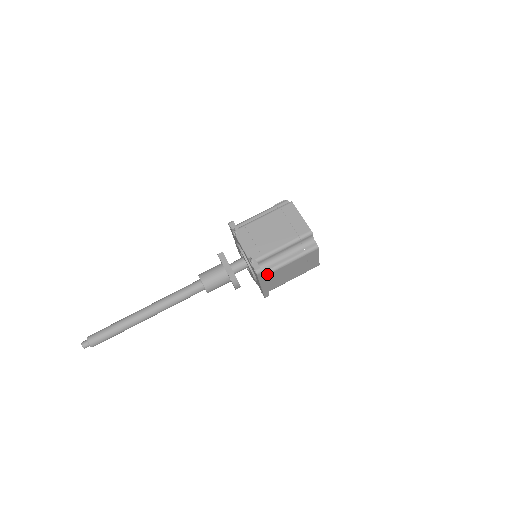
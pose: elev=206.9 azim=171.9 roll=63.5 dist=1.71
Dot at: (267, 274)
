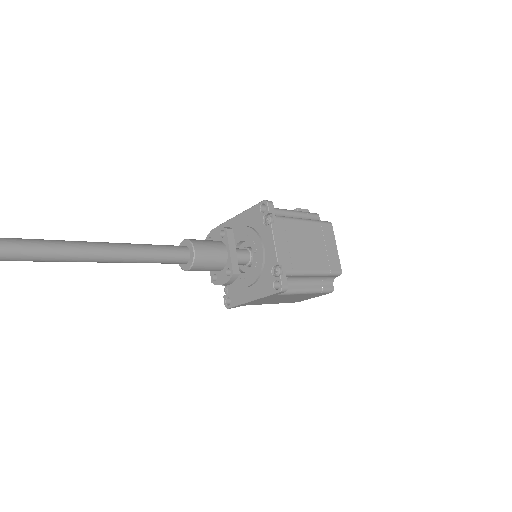
Dot at: (280, 294)
